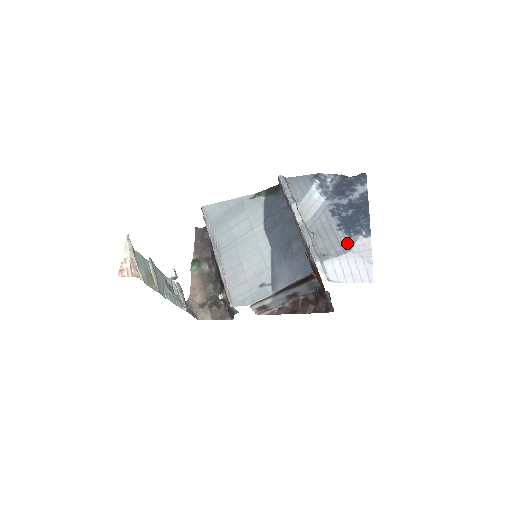
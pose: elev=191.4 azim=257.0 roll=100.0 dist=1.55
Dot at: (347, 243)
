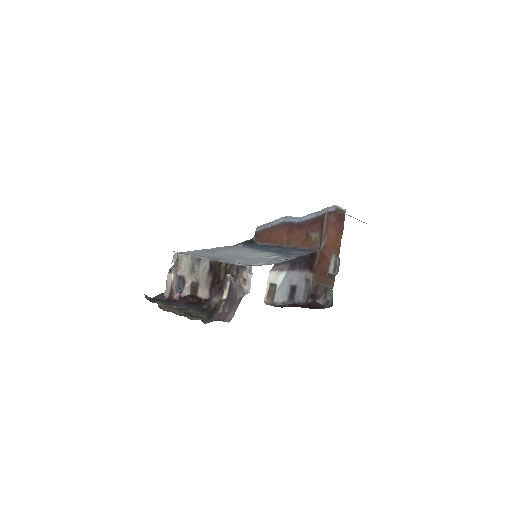
Dot at: occluded
